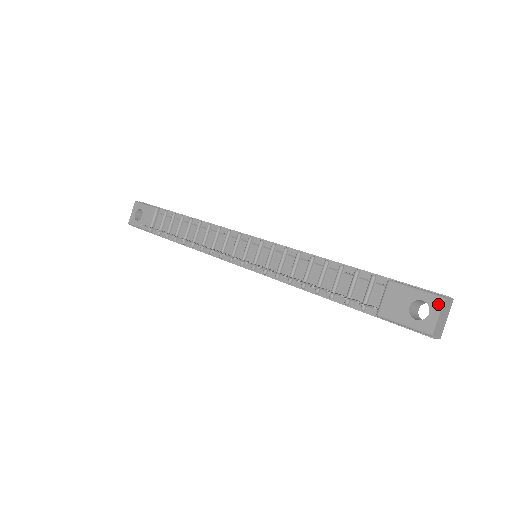
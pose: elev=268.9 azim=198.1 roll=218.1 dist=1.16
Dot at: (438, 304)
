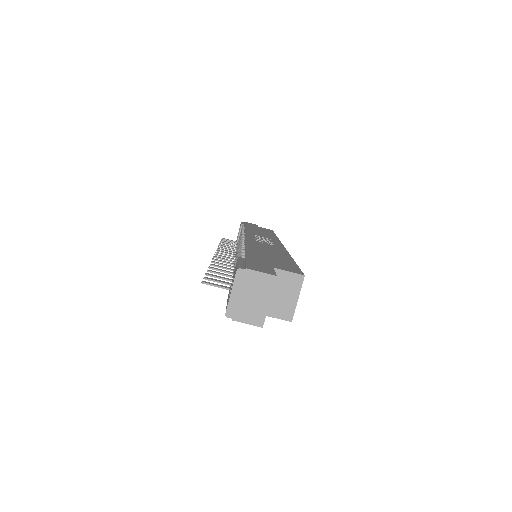
Dot at: (234, 277)
